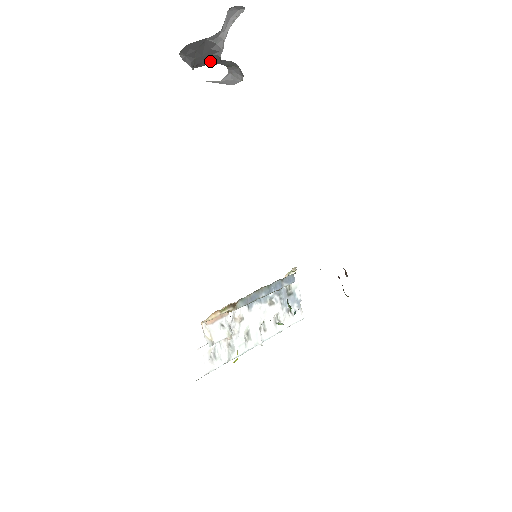
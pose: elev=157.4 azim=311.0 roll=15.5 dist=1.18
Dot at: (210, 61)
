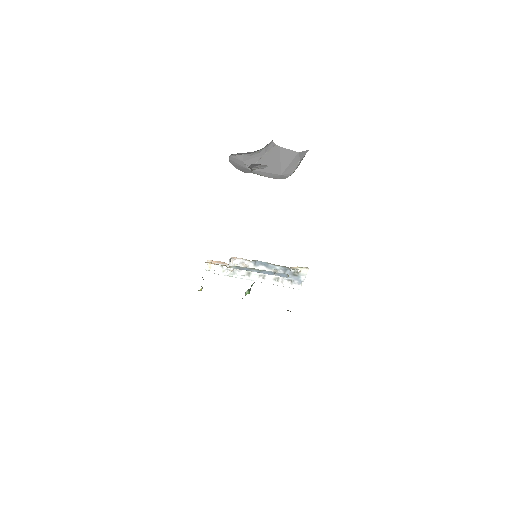
Dot at: occluded
